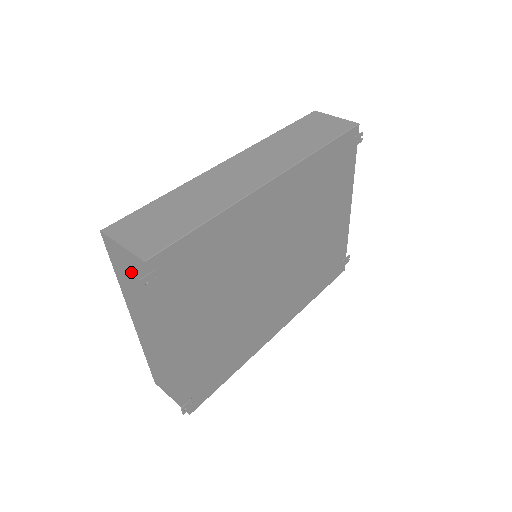
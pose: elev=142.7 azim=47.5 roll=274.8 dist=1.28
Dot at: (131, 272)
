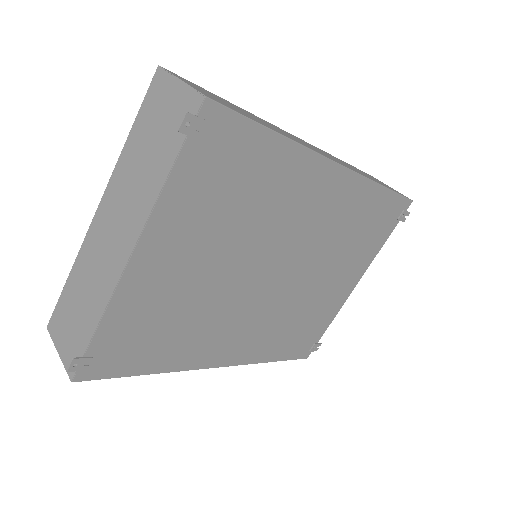
Dot at: (164, 121)
